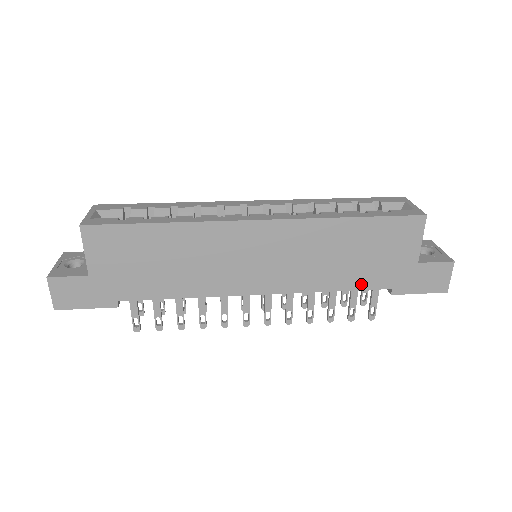
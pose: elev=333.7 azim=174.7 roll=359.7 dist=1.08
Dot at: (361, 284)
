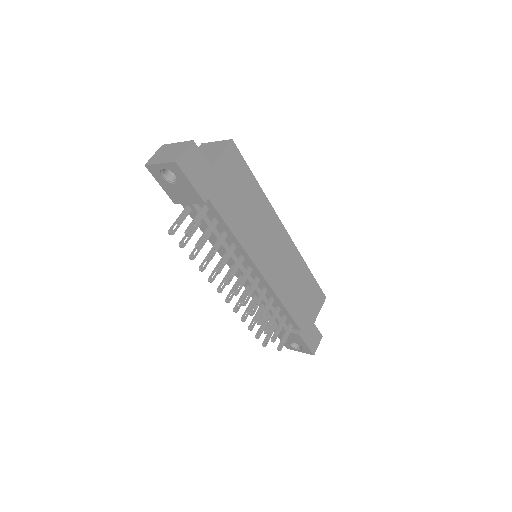
Dot at: (294, 314)
